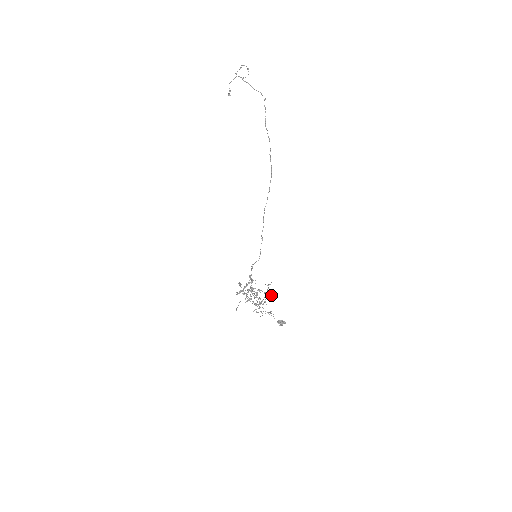
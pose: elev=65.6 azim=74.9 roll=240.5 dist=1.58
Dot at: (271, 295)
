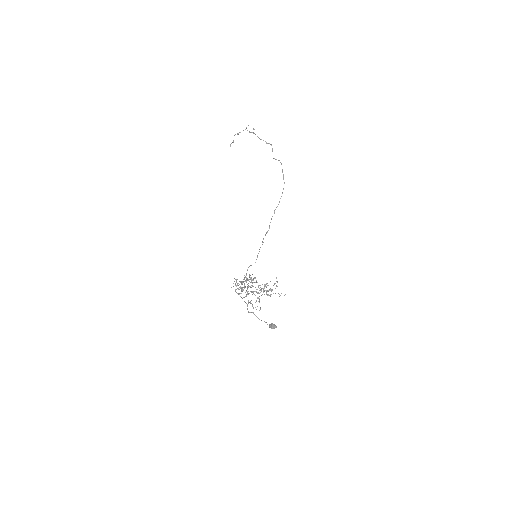
Dot at: (272, 289)
